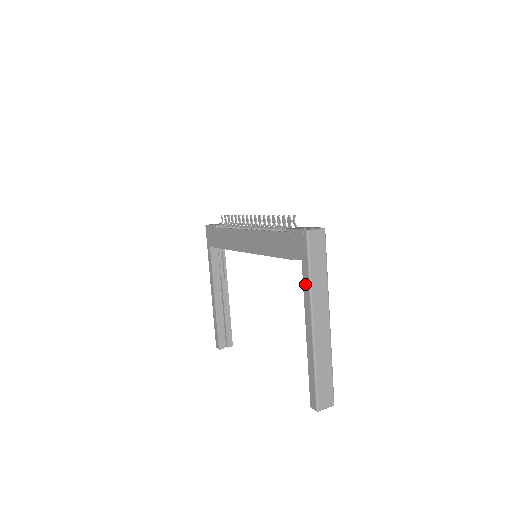
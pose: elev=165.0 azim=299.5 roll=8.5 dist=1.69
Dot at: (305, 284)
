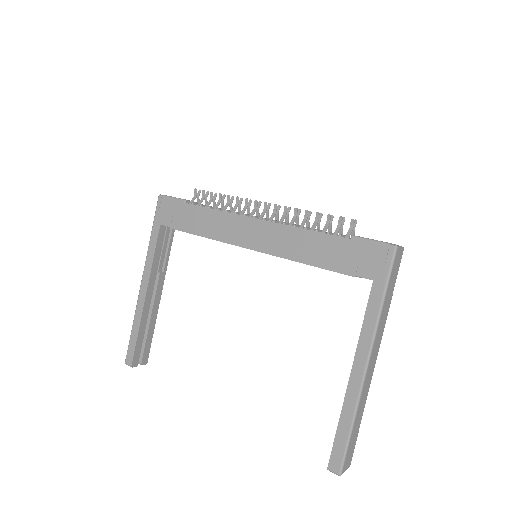
Dot at: (371, 311)
